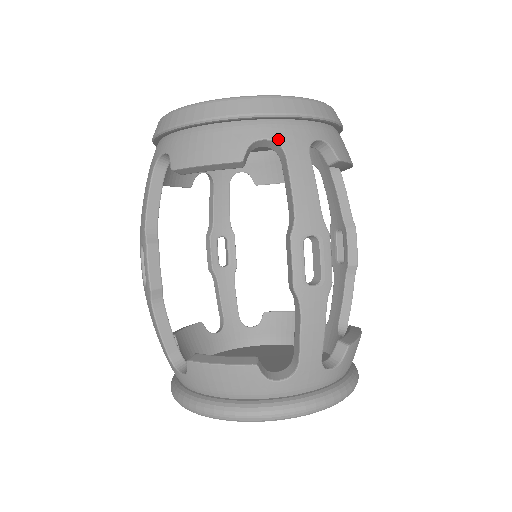
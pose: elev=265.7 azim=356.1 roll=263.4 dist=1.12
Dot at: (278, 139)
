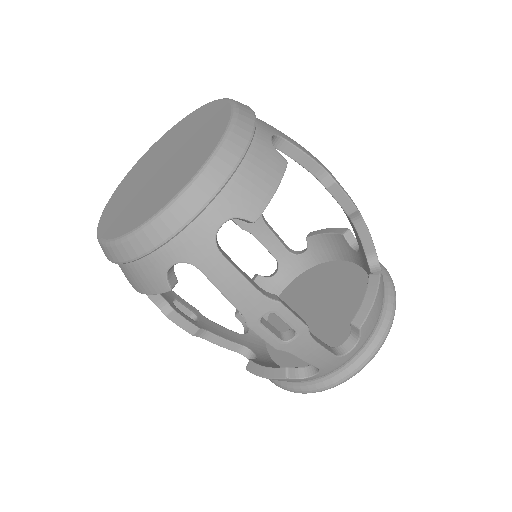
Dot at: (184, 259)
